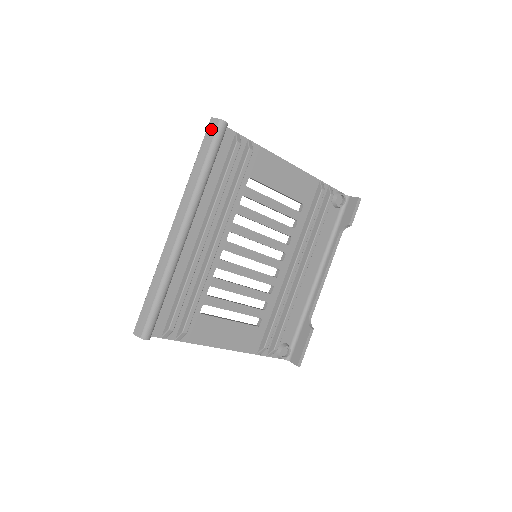
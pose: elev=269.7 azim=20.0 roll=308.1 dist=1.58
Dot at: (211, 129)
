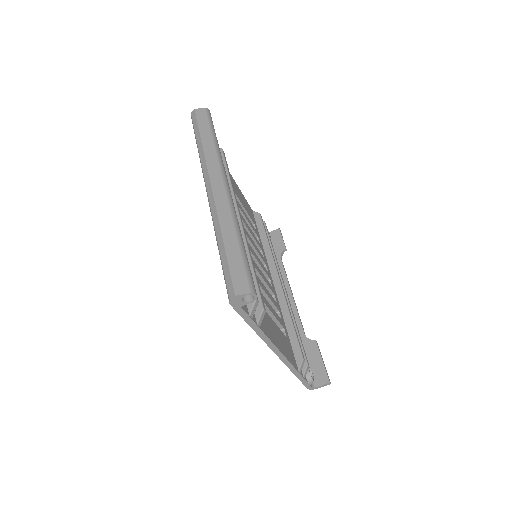
Dot at: (201, 115)
